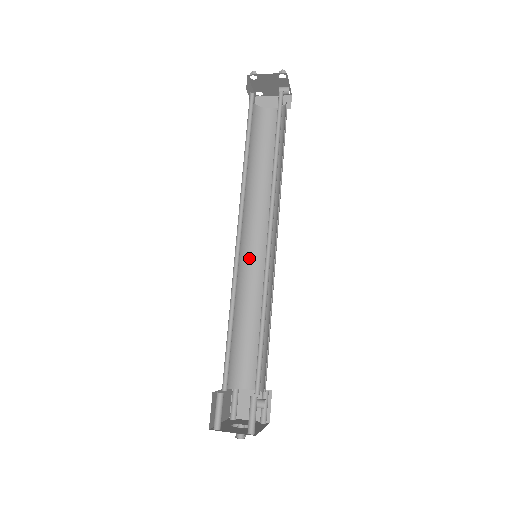
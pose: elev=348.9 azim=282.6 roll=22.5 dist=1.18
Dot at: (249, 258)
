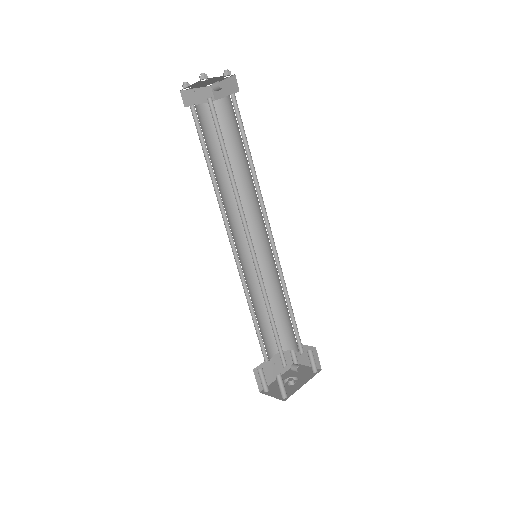
Dot at: (259, 251)
